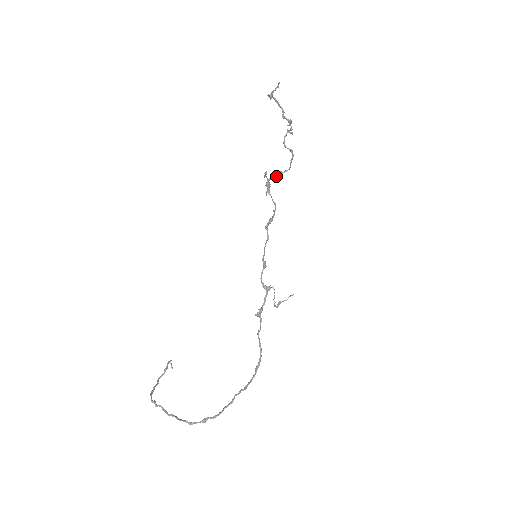
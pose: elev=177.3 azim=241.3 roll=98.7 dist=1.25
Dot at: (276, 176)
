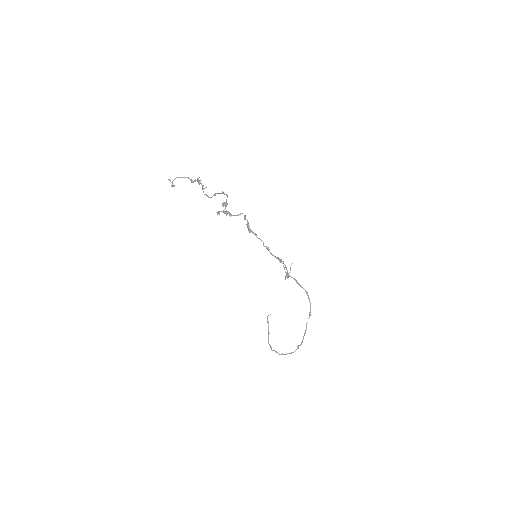
Dot at: occluded
